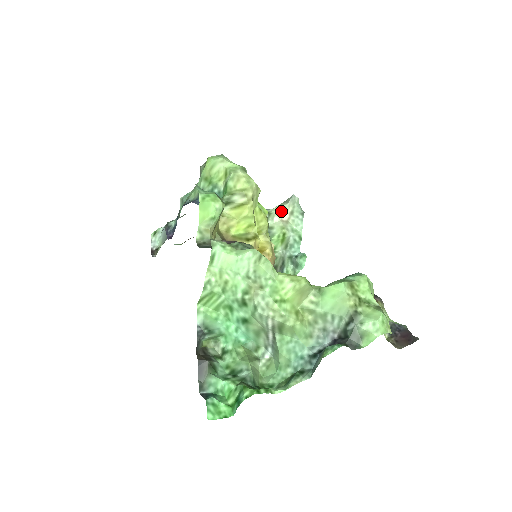
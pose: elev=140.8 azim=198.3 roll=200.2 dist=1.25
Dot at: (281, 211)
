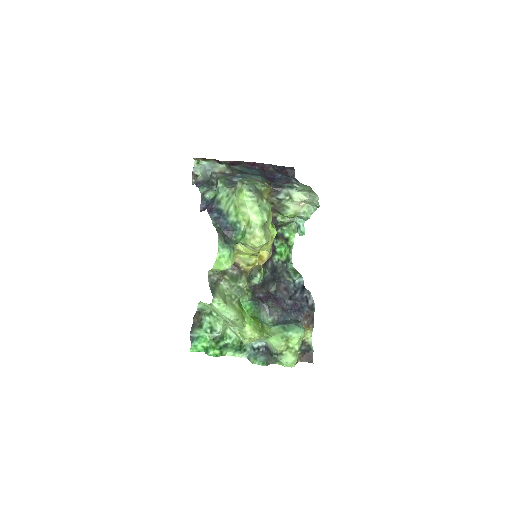
Dot at: (301, 200)
